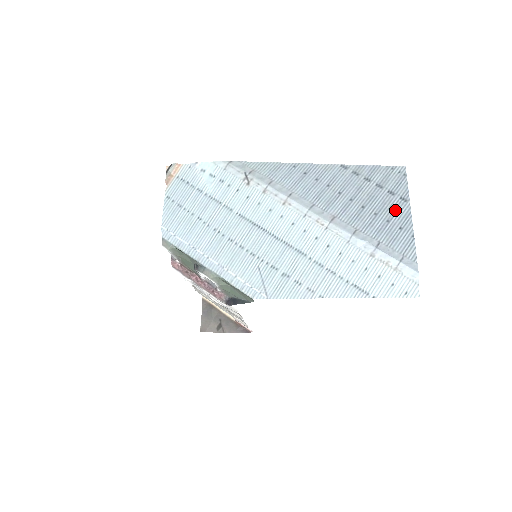
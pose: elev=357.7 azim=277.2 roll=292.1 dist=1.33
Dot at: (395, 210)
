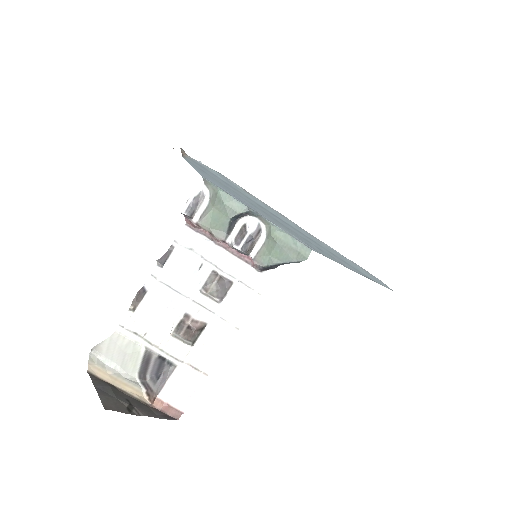
Dot at: occluded
